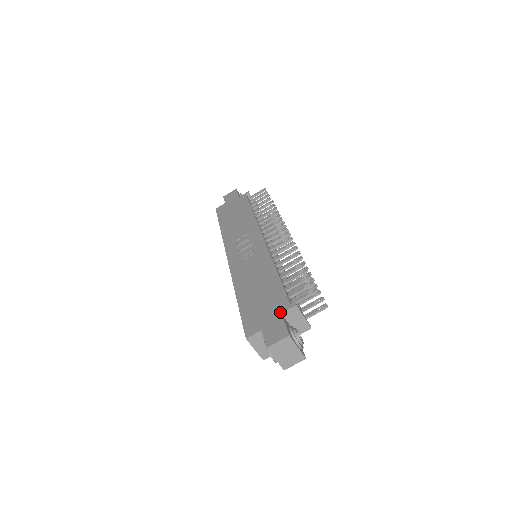
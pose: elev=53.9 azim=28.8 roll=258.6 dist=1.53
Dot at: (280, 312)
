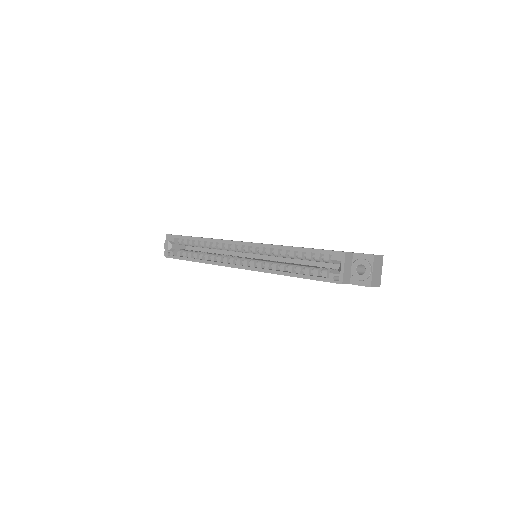
Dot at: occluded
